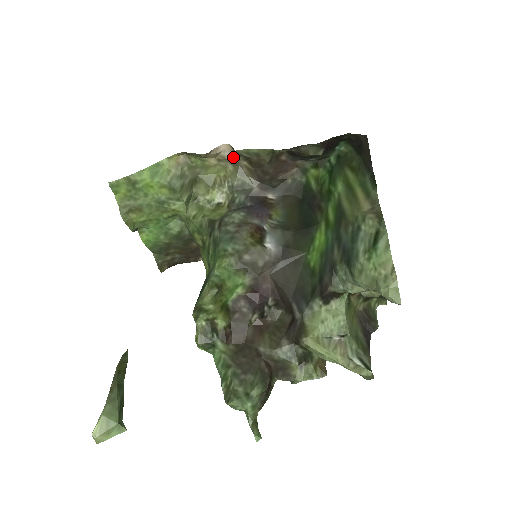
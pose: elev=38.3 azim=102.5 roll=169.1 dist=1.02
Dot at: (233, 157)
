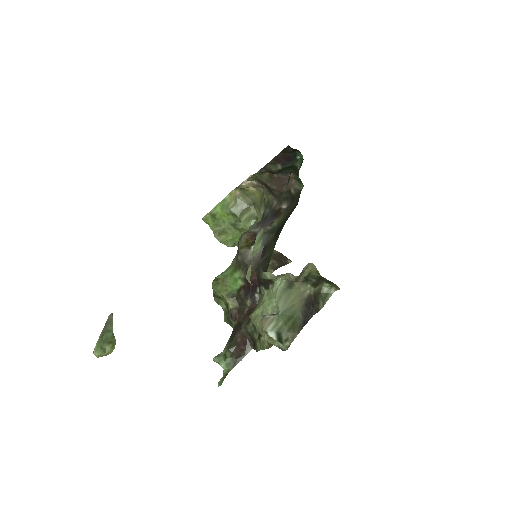
Dot at: (258, 183)
